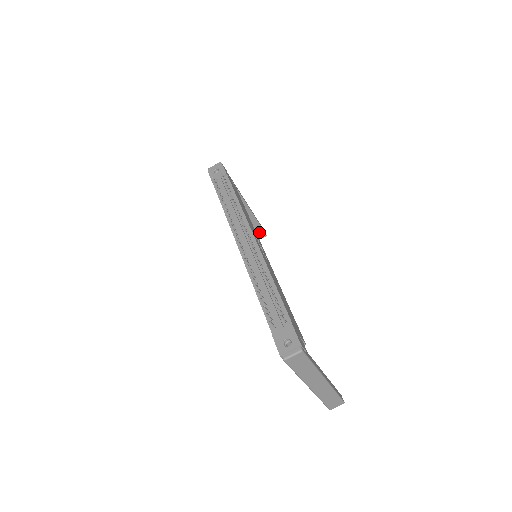
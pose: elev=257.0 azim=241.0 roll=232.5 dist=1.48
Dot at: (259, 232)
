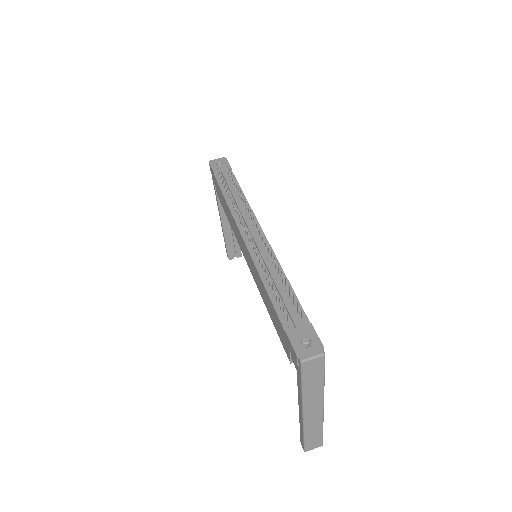
Dot at: (235, 250)
